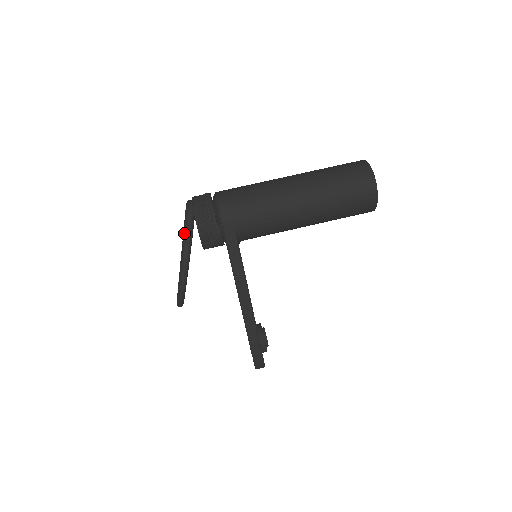
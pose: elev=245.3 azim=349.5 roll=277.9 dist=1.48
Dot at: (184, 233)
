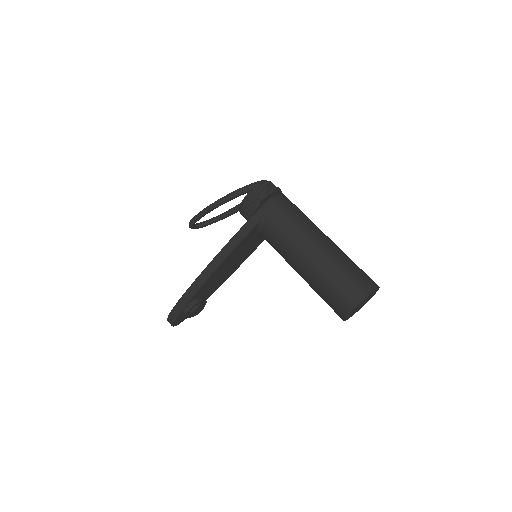
Dot at: (243, 187)
